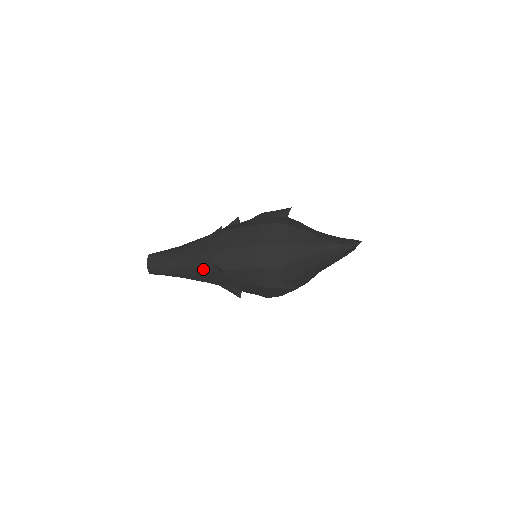
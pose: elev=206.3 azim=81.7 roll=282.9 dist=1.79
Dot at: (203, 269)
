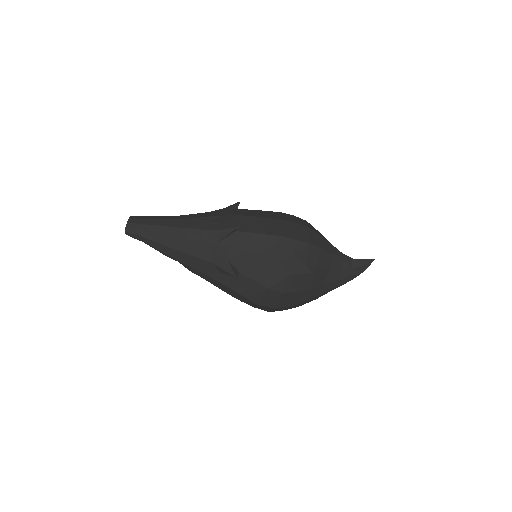
Dot at: (207, 228)
